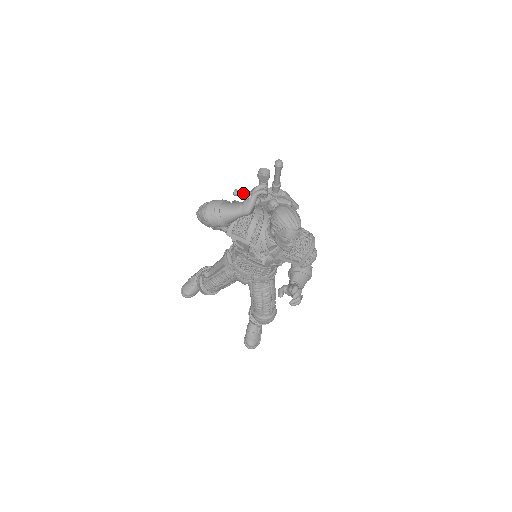
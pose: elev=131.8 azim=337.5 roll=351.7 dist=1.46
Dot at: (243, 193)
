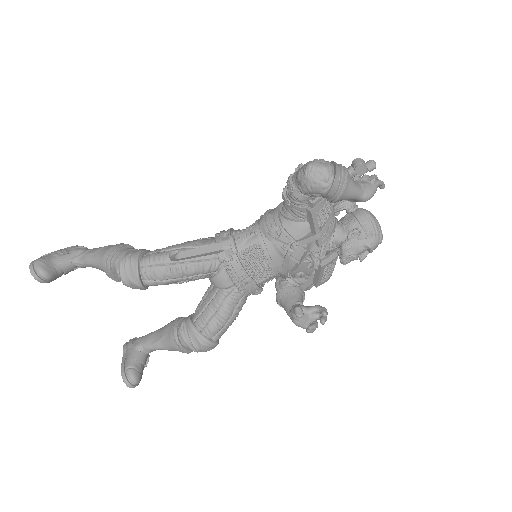
Dot at: occluded
